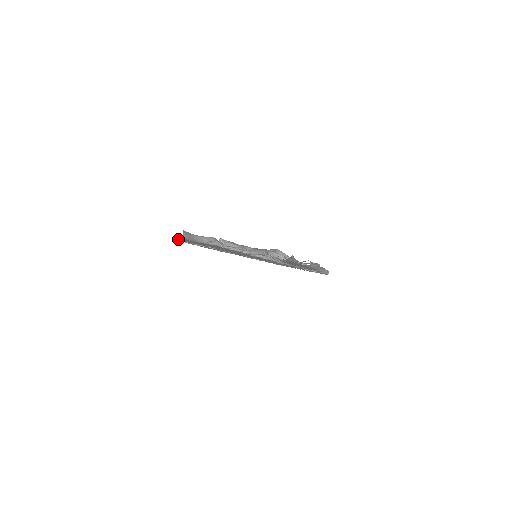
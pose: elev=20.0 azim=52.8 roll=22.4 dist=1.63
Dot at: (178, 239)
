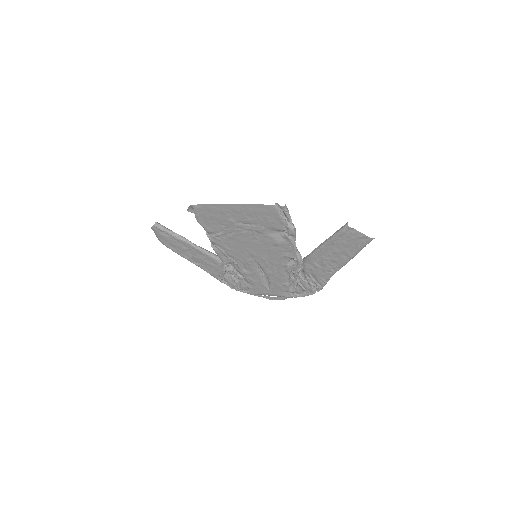
Dot at: (156, 224)
